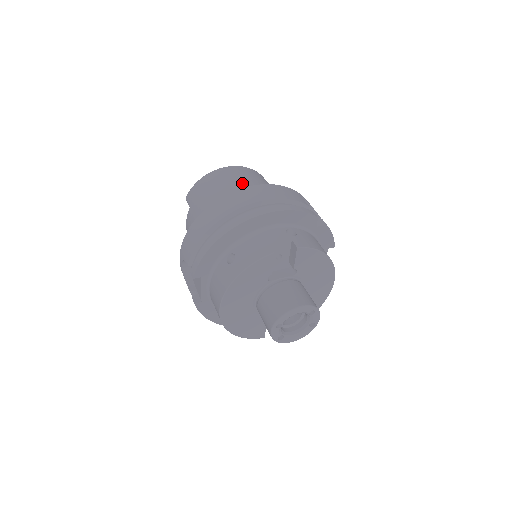
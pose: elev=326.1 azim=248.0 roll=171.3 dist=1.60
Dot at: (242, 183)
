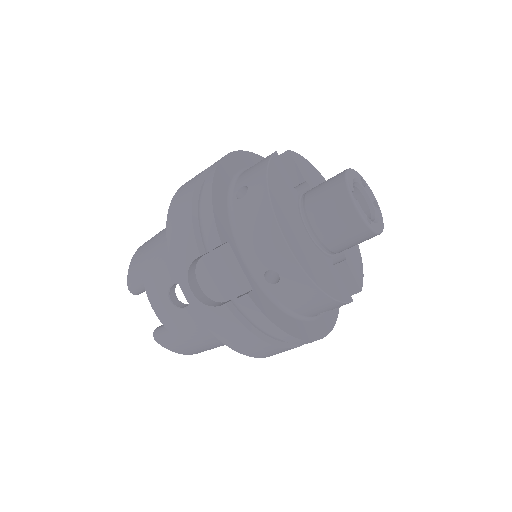
Dot at: occluded
